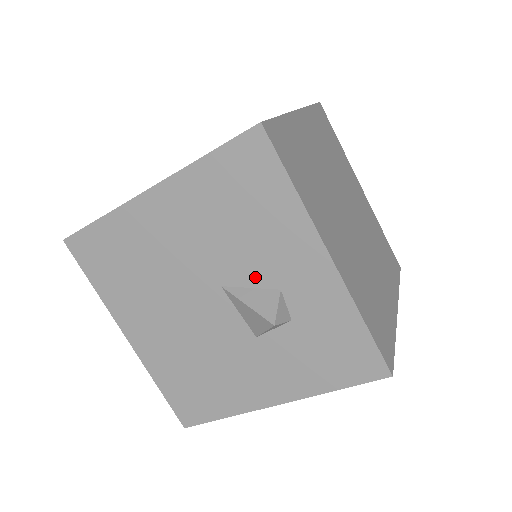
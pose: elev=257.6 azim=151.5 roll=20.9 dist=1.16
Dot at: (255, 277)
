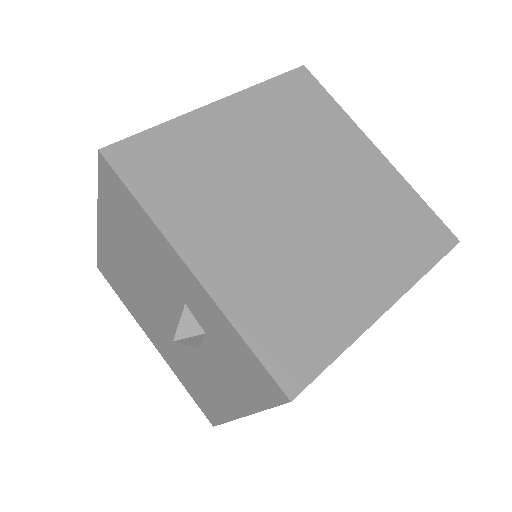
Dot at: (169, 292)
